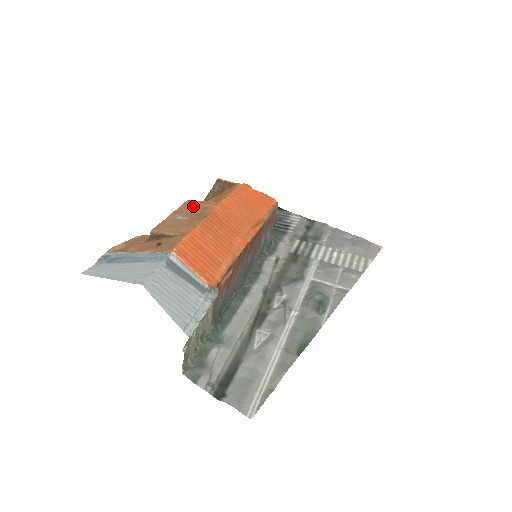
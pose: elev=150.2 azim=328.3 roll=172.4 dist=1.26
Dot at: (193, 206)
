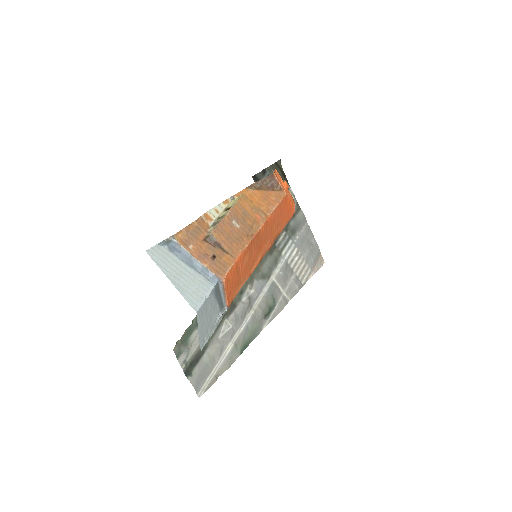
Dot at: (247, 210)
